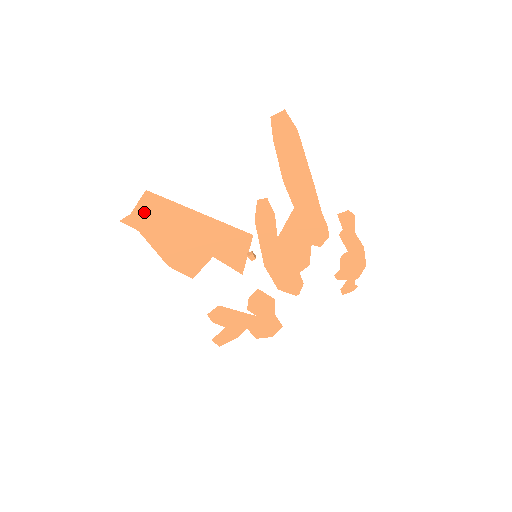
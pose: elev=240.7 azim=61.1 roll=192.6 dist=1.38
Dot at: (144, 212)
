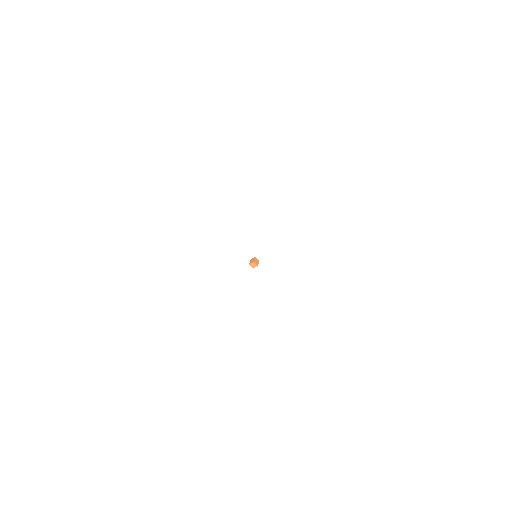
Dot at: occluded
